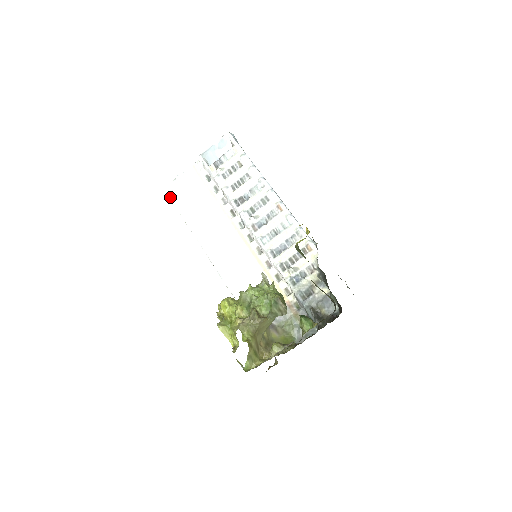
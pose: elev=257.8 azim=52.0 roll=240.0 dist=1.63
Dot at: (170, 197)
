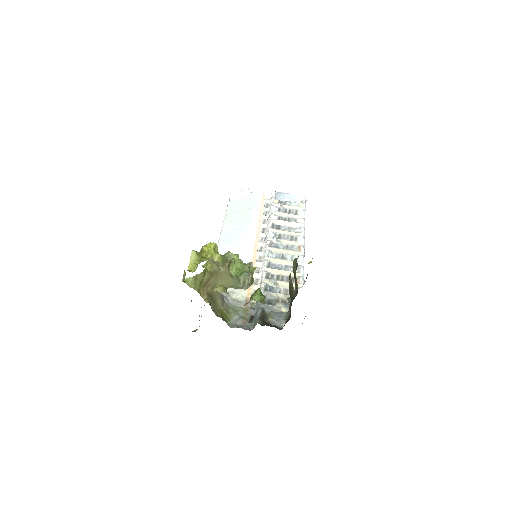
Dot at: (231, 195)
